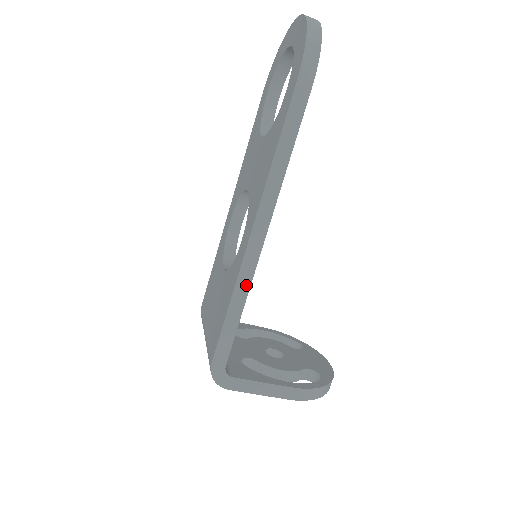
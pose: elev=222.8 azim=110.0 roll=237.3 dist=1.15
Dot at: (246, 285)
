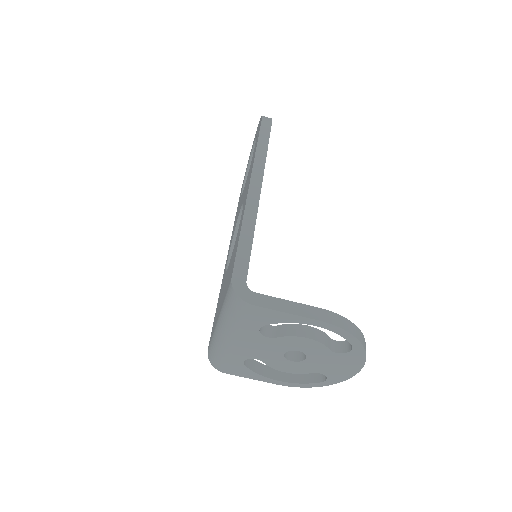
Dot at: (252, 218)
